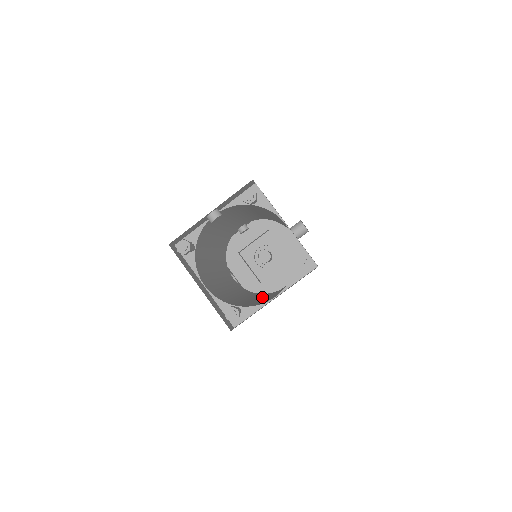
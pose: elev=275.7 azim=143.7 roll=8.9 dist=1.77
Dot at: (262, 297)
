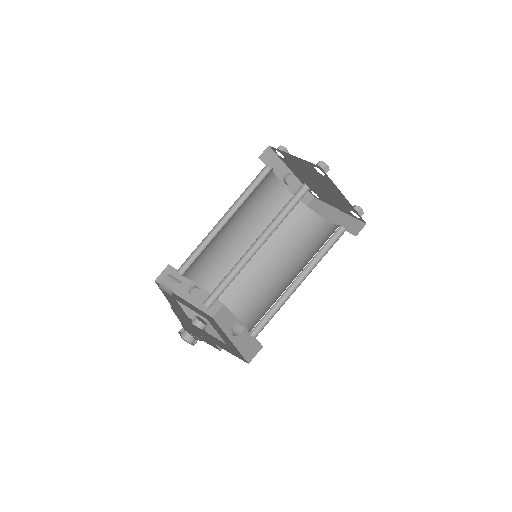
Dot at: occluded
